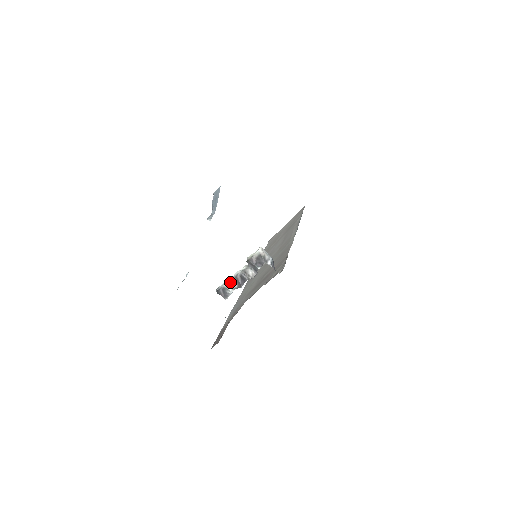
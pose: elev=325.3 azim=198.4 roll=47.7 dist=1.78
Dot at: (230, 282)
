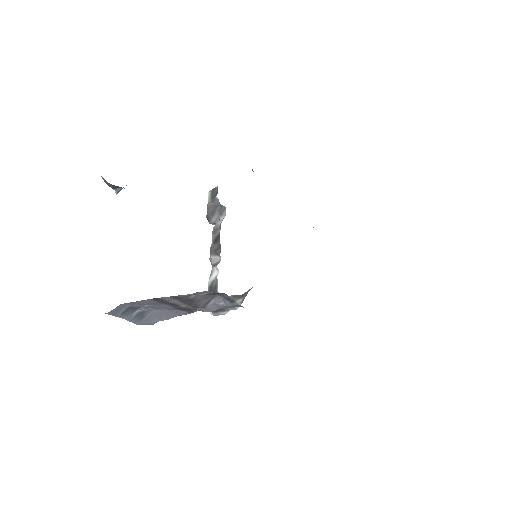
Dot at: occluded
